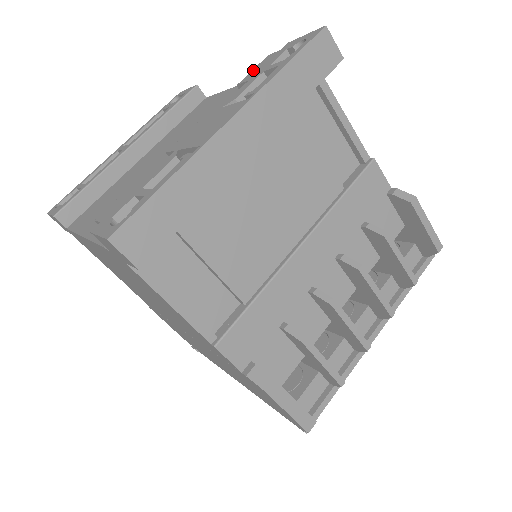
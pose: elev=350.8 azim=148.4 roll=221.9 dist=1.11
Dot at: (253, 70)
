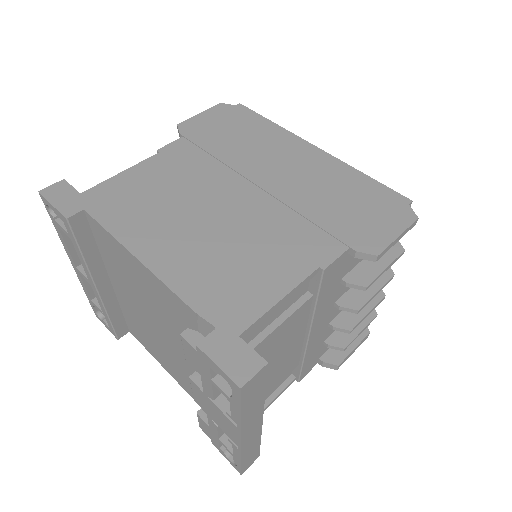
Dot at: (186, 353)
